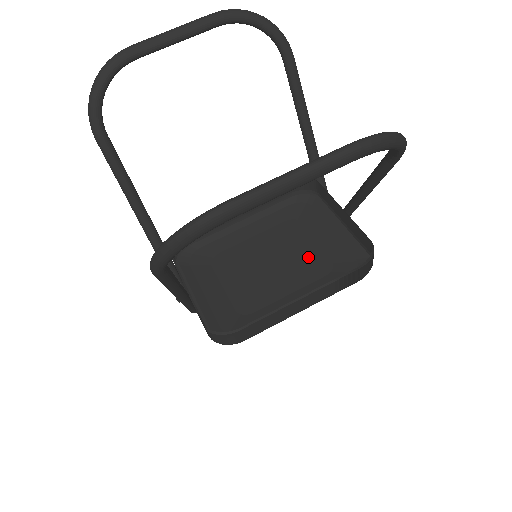
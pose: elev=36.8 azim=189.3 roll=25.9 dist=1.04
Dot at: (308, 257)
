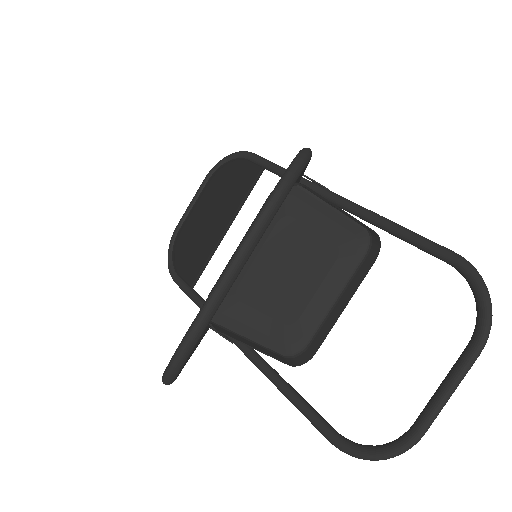
Dot at: (315, 250)
